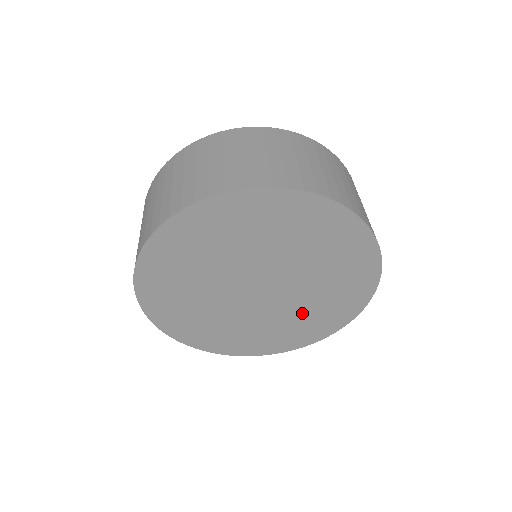
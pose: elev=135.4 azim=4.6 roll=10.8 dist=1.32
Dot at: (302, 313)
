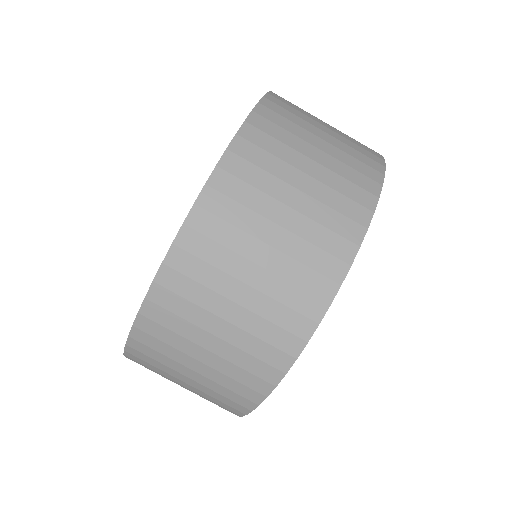
Dot at: occluded
